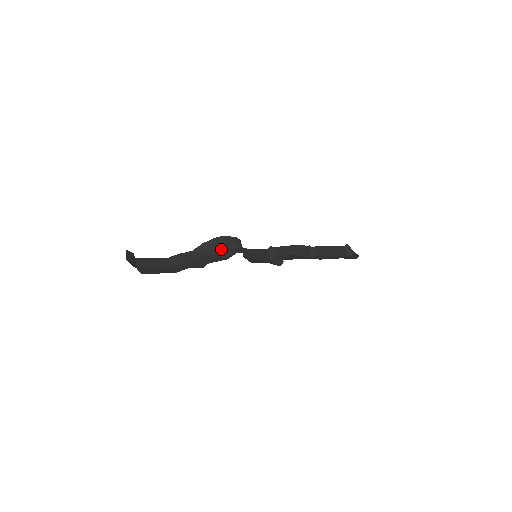
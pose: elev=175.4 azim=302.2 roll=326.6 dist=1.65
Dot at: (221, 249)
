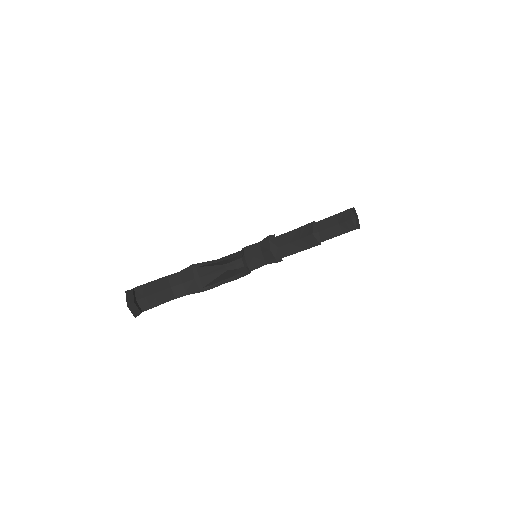
Dot at: (222, 263)
